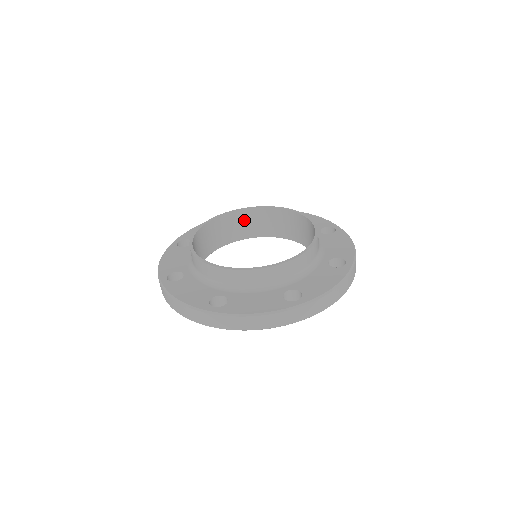
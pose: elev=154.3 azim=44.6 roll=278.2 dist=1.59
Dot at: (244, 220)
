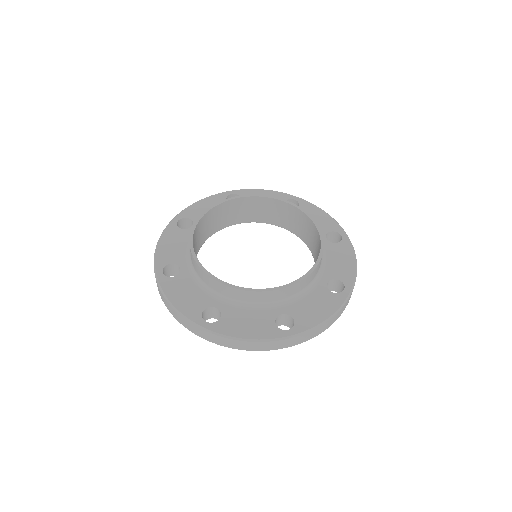
Dot at: (210, 219)
